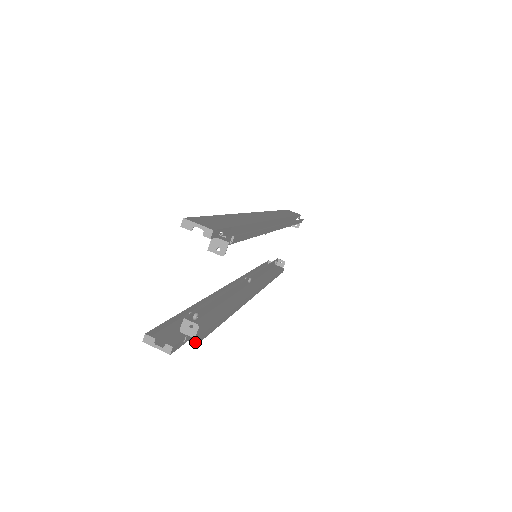
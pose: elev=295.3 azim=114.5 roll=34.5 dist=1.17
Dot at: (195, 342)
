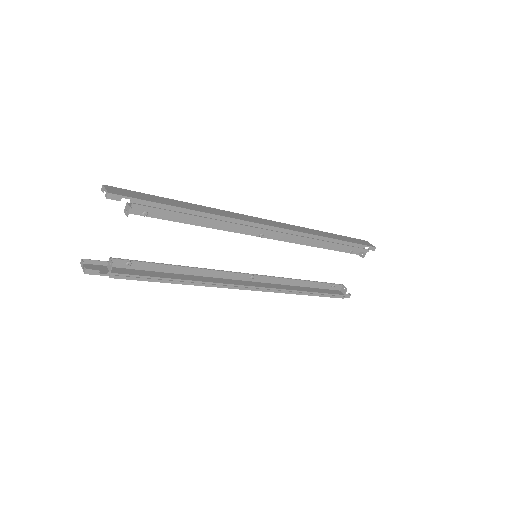
Dot at: (109, 275)
